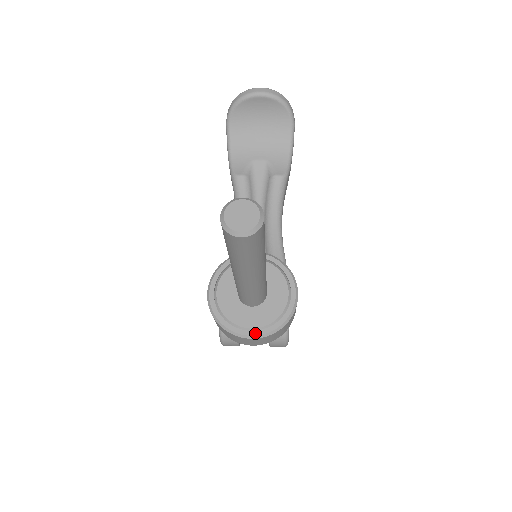
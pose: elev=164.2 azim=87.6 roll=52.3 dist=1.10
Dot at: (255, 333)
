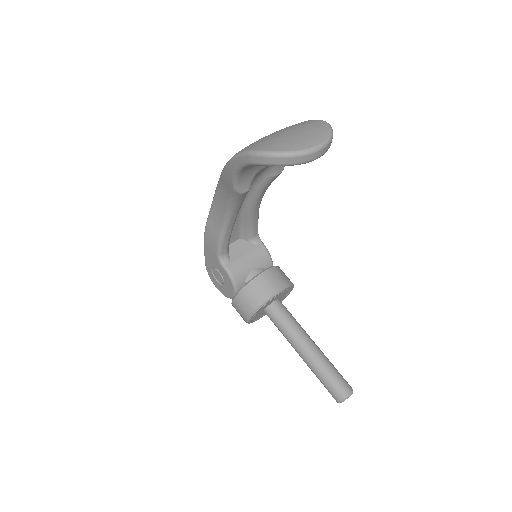
Dot at: occluded
